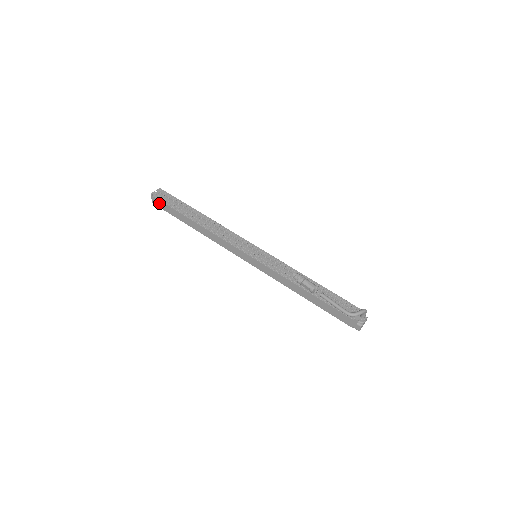
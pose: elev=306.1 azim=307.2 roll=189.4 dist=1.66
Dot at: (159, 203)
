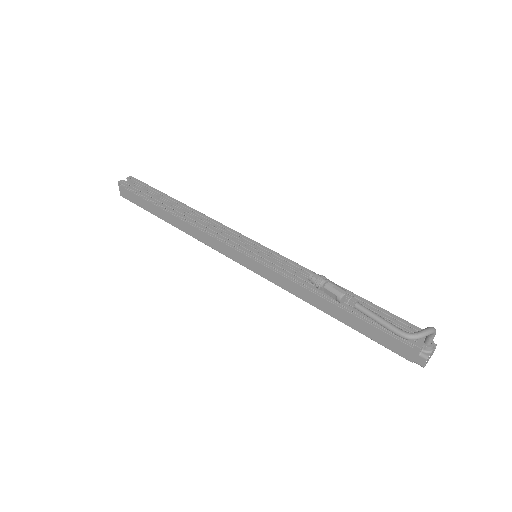
Dot at: (128, 194)
